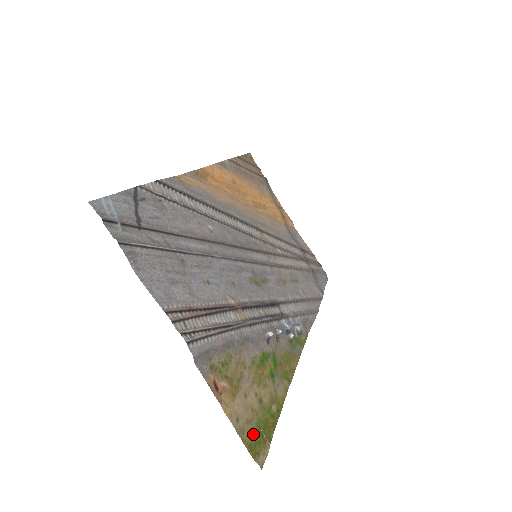
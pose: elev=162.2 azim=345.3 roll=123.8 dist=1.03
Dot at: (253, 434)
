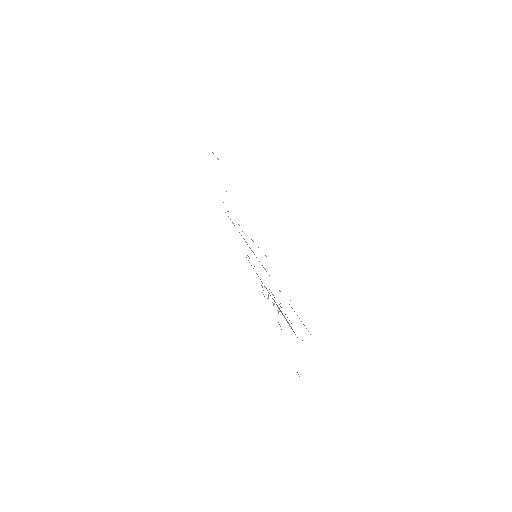
Dot at: occluded
